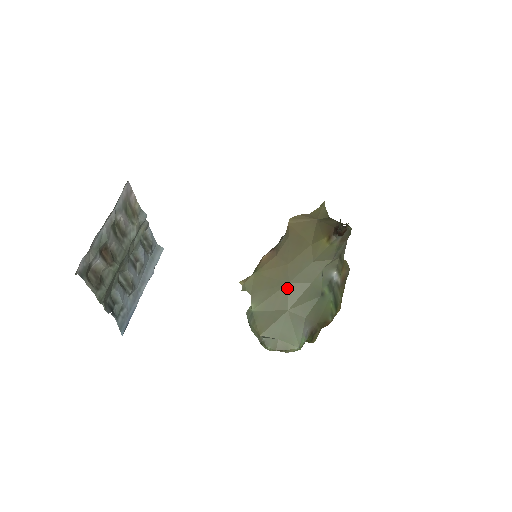
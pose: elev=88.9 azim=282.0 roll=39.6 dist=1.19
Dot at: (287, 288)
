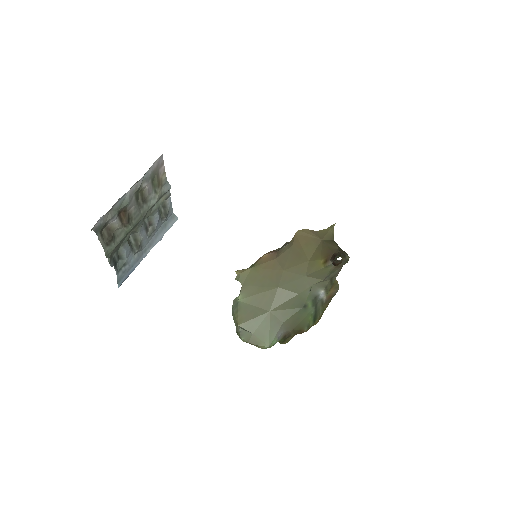
Dot at: (275, 291)
